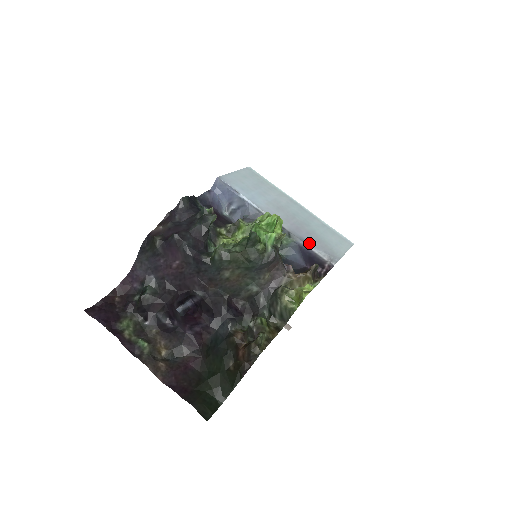
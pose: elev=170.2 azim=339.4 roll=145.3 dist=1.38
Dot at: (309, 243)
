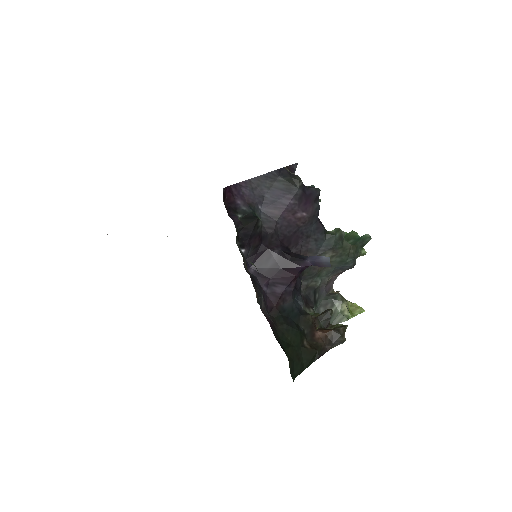
Dot at: occluded
